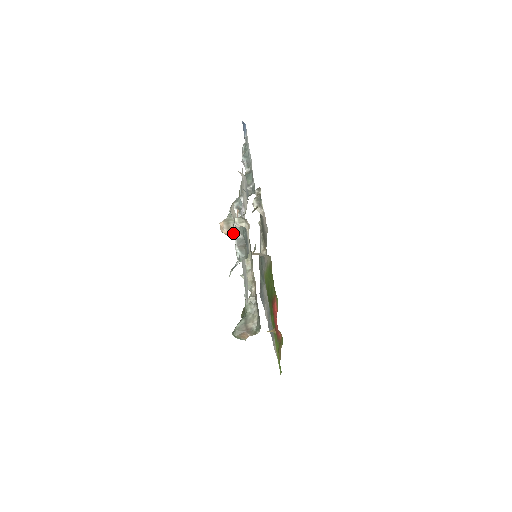
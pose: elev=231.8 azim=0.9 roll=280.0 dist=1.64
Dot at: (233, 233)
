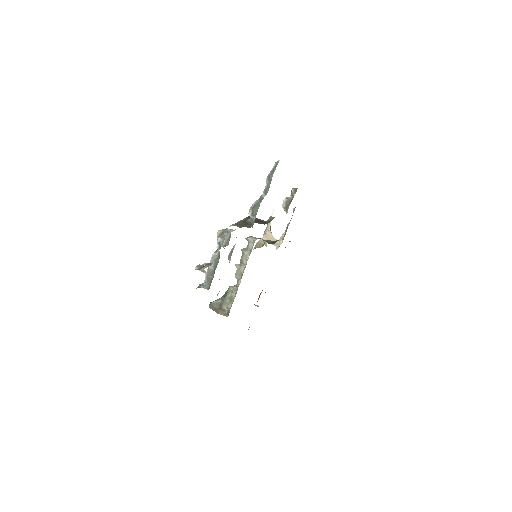
Dot at: (223, 247)
